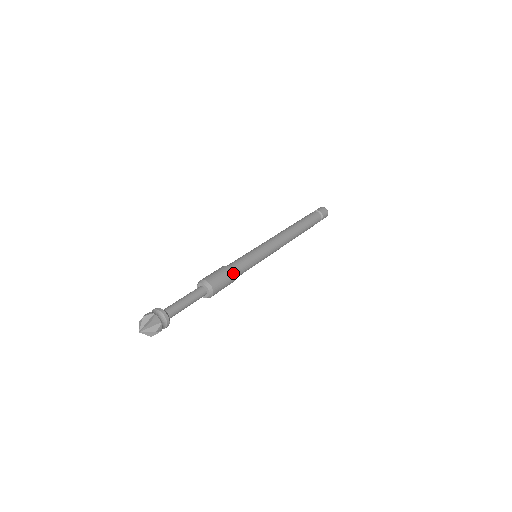
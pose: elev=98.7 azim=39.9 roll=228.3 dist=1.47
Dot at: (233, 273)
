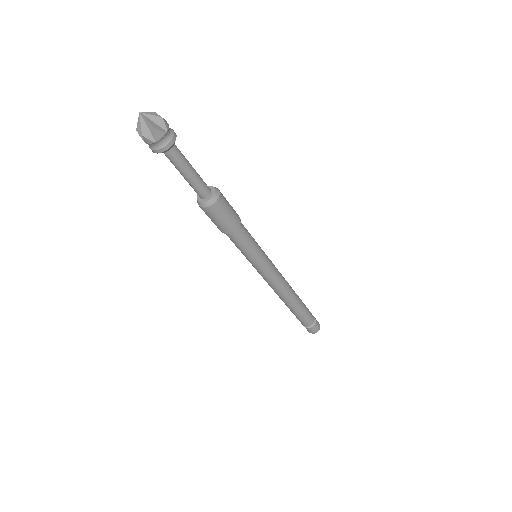
Dot at: (239, 222)
